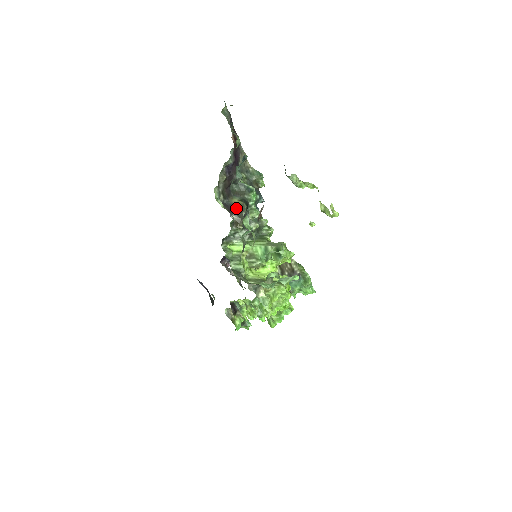
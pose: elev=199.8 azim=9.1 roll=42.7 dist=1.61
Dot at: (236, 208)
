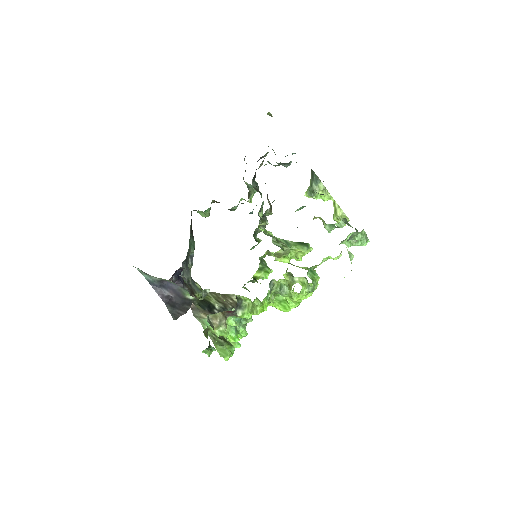
Dot at: occluded
